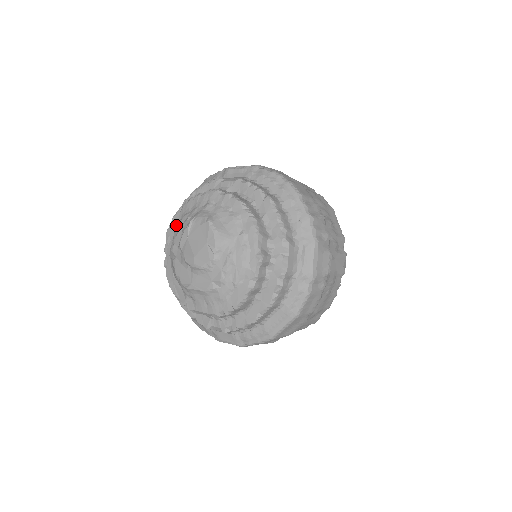
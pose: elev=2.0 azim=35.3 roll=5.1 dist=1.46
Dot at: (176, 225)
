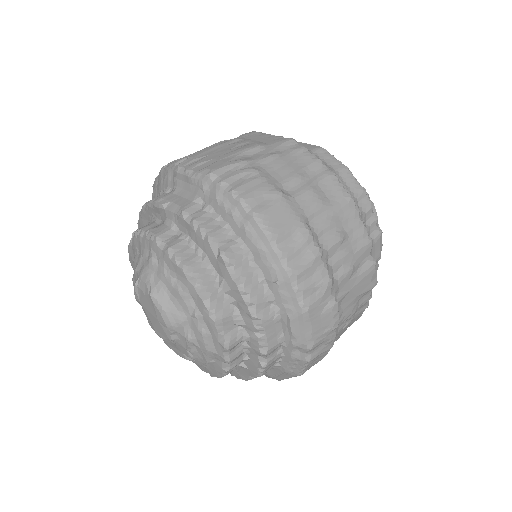
Dot at: (133, 260)
